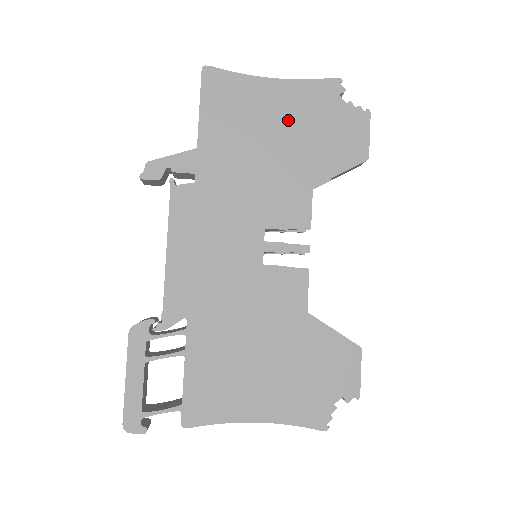
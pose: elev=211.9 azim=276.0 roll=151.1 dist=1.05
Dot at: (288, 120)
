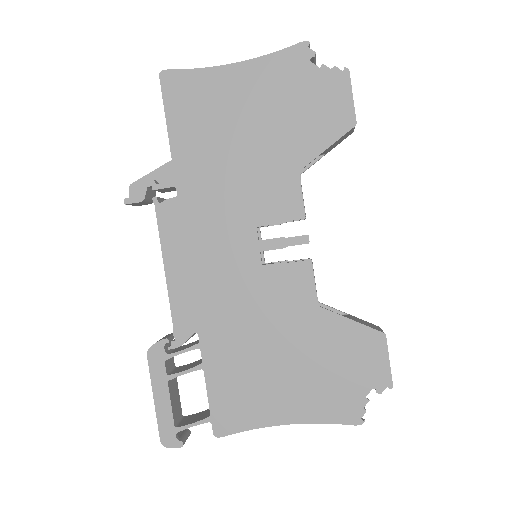
Dot at: (258, 105)
